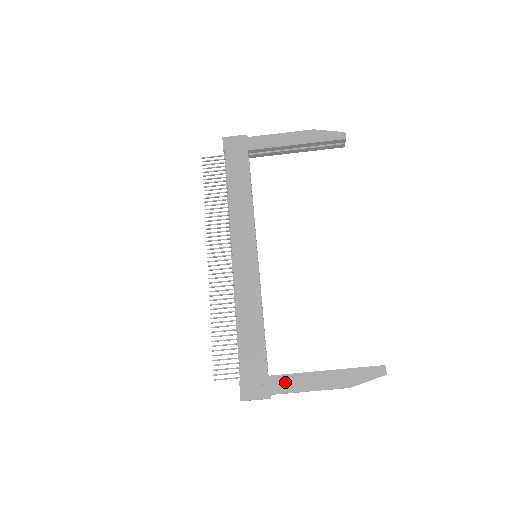
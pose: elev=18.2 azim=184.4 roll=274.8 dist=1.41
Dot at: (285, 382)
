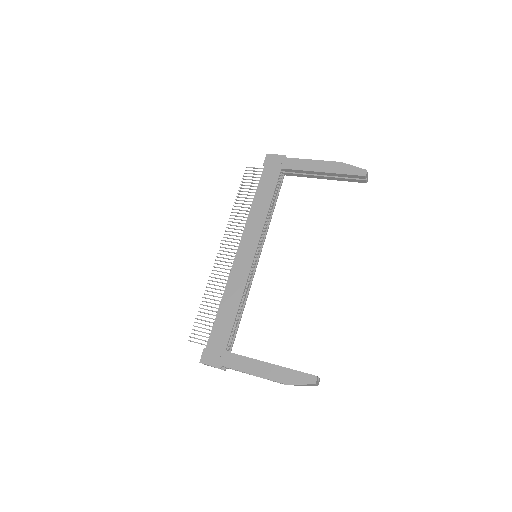
Dot at: (236, 360)
